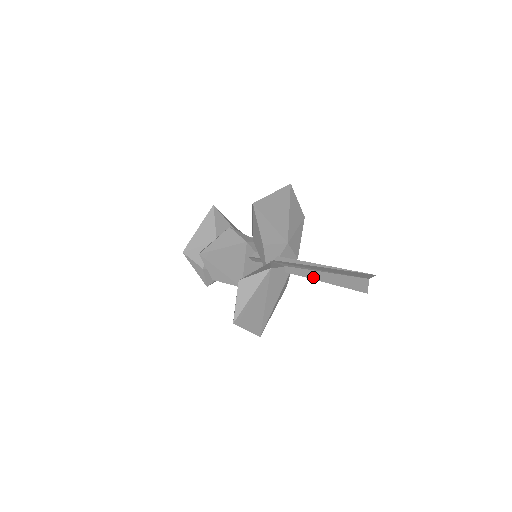
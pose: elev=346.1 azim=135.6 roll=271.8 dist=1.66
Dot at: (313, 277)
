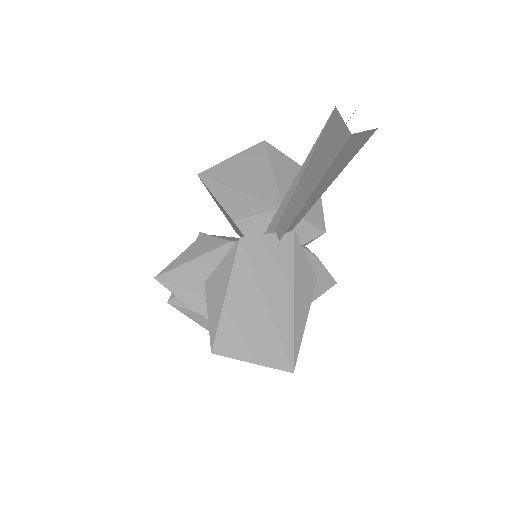
Dot at: (298, 206)
